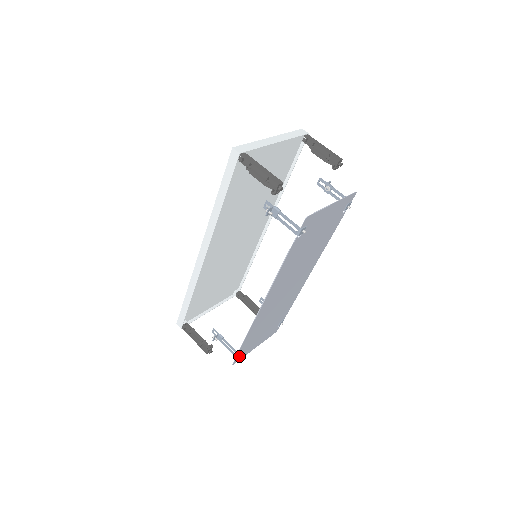
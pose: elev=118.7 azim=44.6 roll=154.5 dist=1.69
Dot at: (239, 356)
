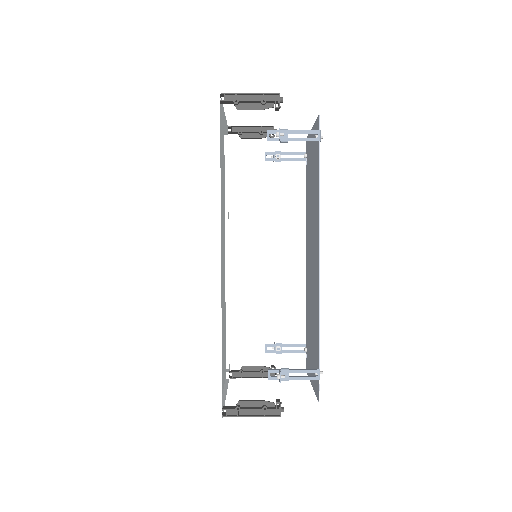
Dot at: (317, 384)
